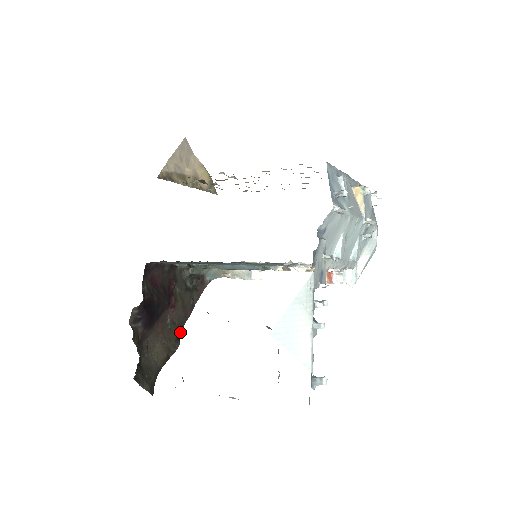
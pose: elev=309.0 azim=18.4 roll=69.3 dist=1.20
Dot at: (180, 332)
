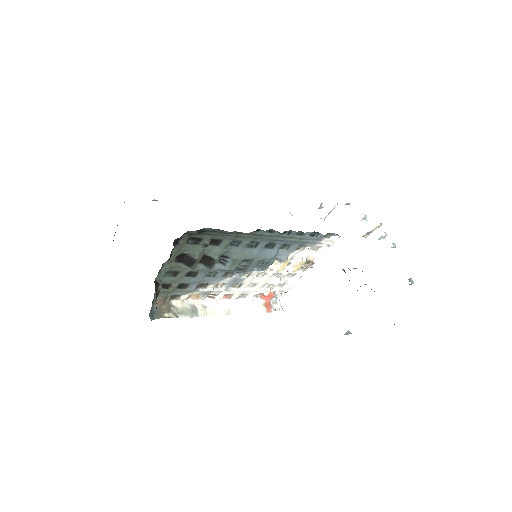
Dot at: occluded
